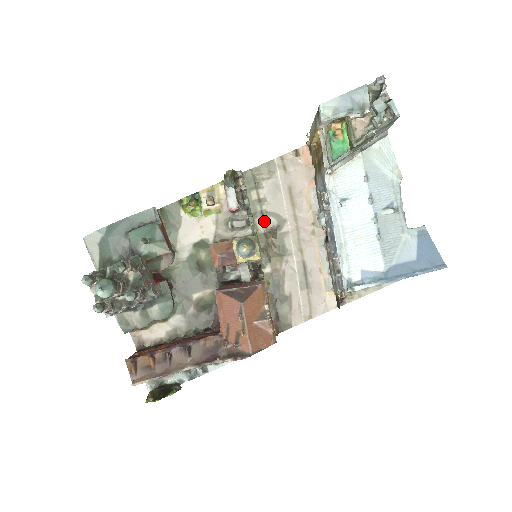
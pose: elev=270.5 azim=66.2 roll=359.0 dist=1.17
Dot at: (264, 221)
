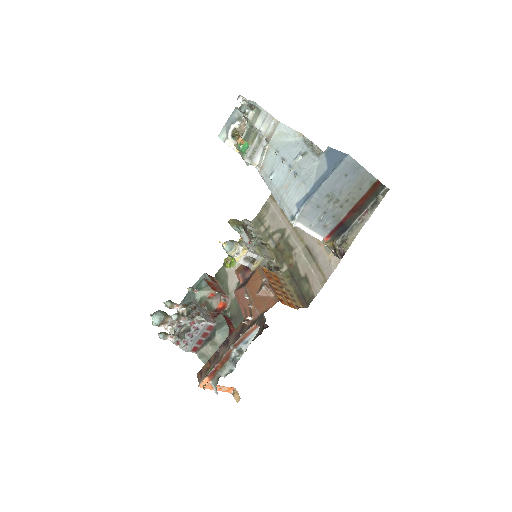
Dot at: (273, 240)
